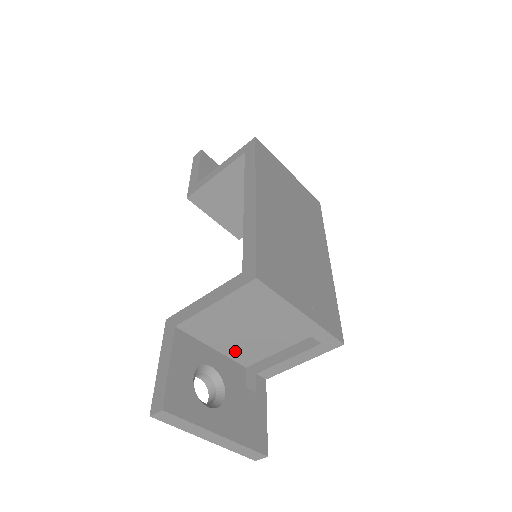
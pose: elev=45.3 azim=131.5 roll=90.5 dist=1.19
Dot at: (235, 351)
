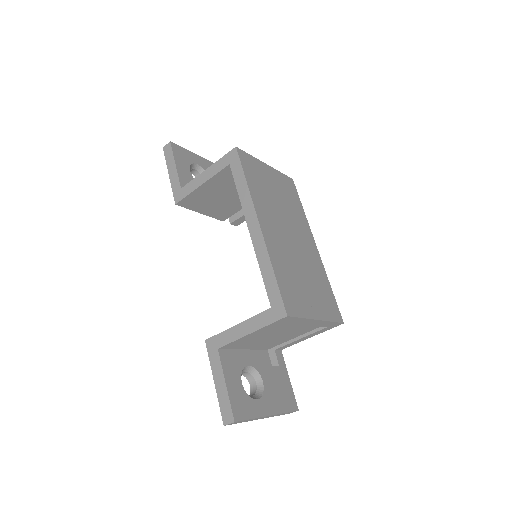
Dot at: (261, 346)
